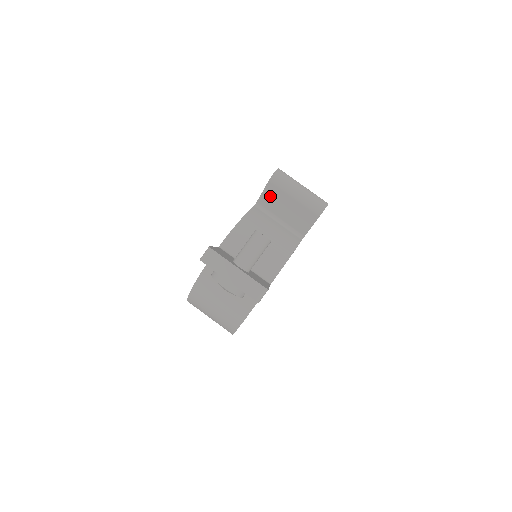
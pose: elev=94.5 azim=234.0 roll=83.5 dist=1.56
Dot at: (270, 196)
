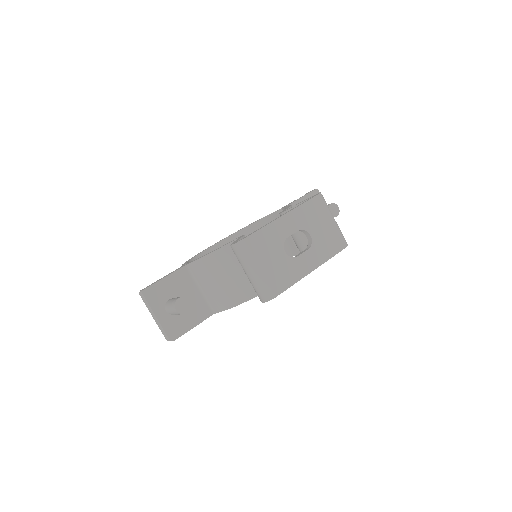
Dot at: occluded
